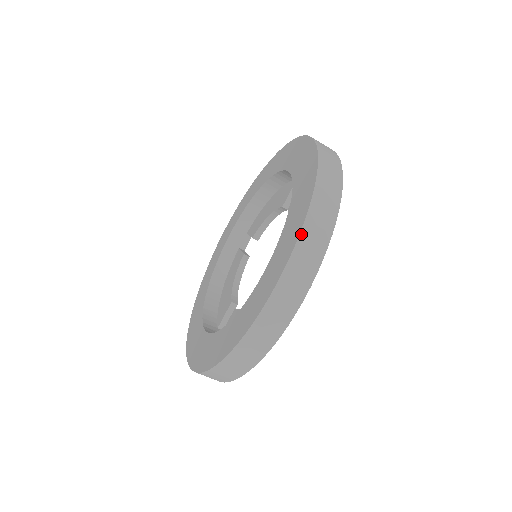
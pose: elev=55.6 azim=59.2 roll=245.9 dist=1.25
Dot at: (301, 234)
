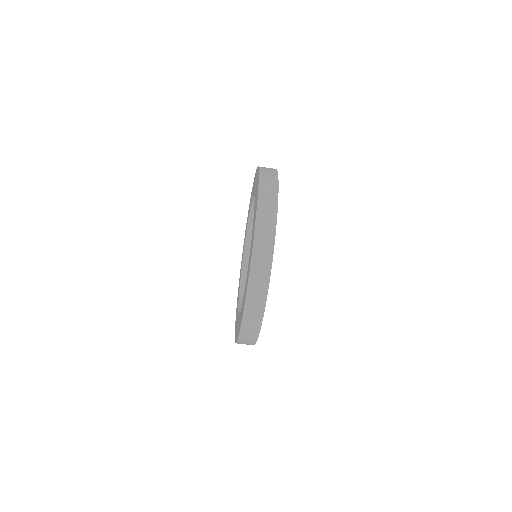
Dot at: (260, 178)
